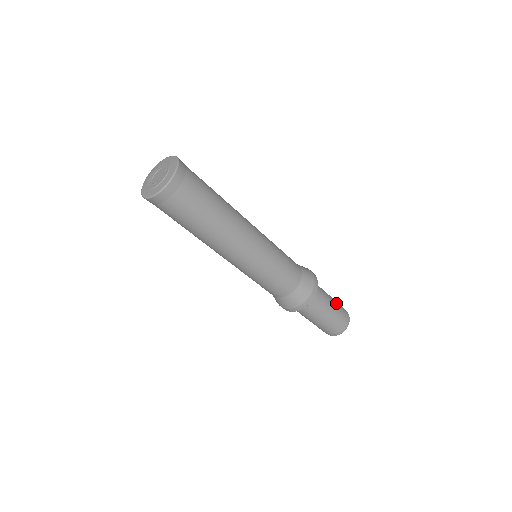
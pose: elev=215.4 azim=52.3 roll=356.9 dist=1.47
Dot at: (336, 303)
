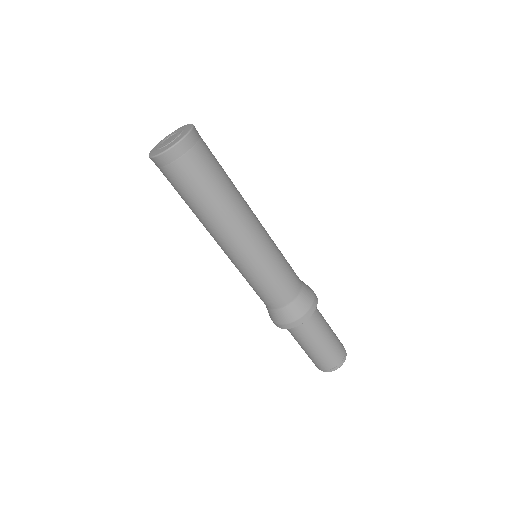
Dot at: occluded
